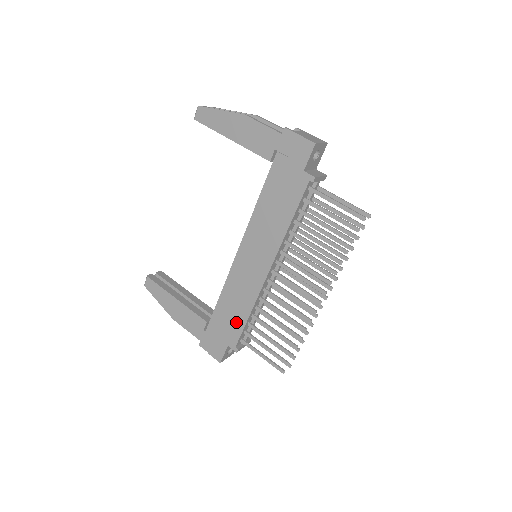
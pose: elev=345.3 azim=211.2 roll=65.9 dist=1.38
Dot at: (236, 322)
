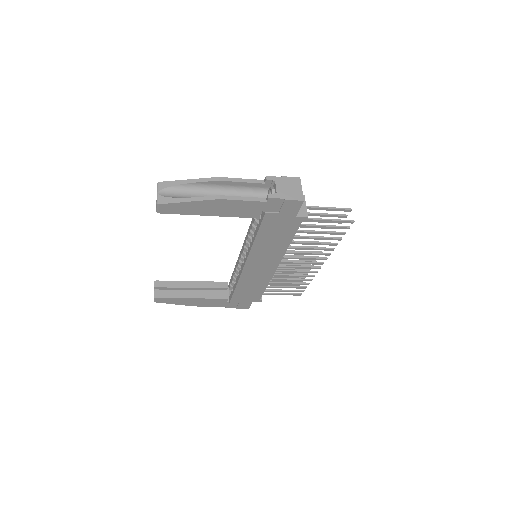
Dot at: (256, 292)
